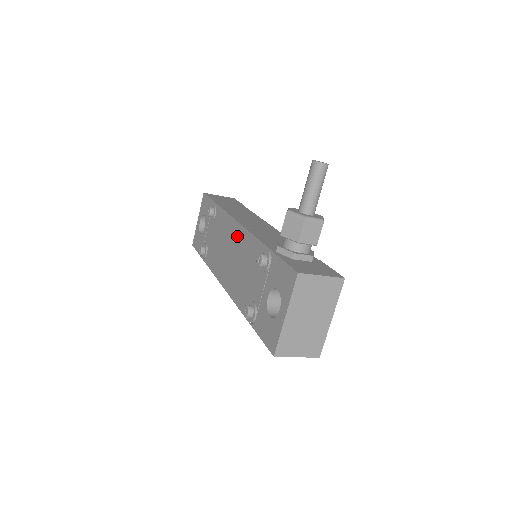
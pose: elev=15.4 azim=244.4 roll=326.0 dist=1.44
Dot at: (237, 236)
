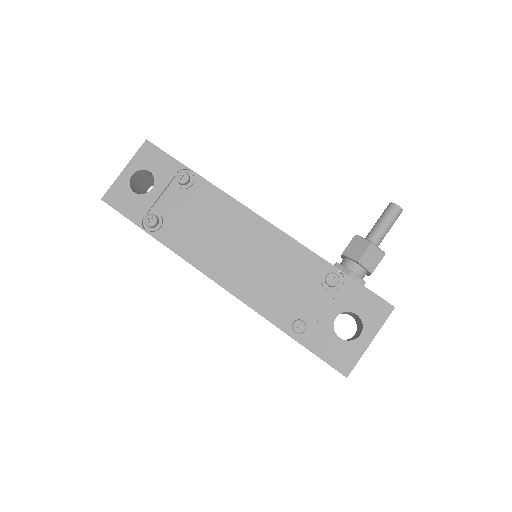
Dot at: (260, 233)
